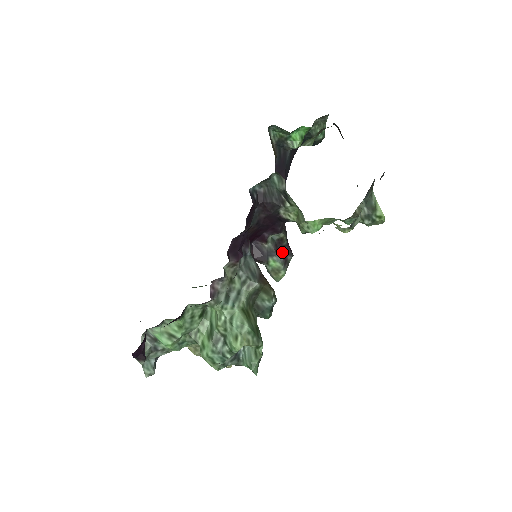
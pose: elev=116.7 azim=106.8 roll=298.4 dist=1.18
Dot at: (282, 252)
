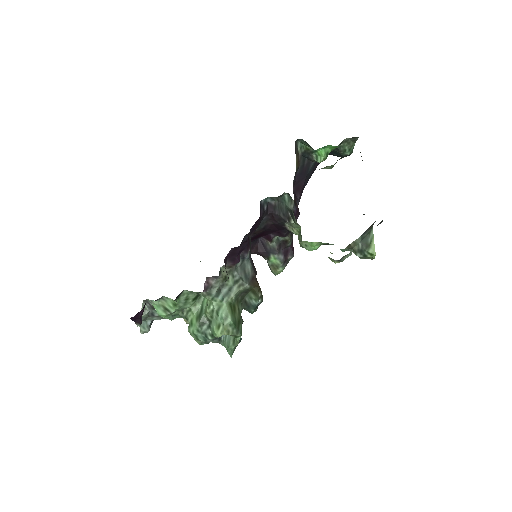
Dot at: (284, 251)
